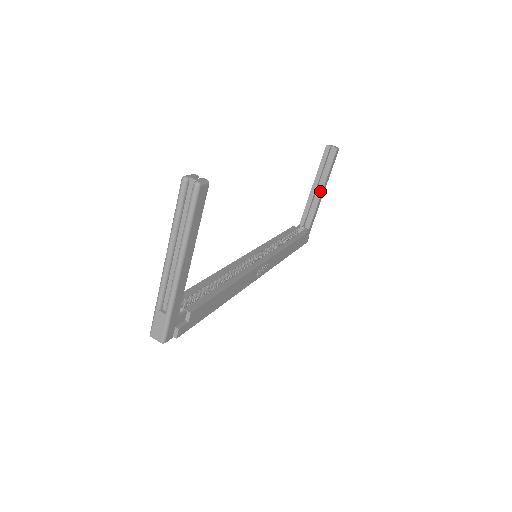
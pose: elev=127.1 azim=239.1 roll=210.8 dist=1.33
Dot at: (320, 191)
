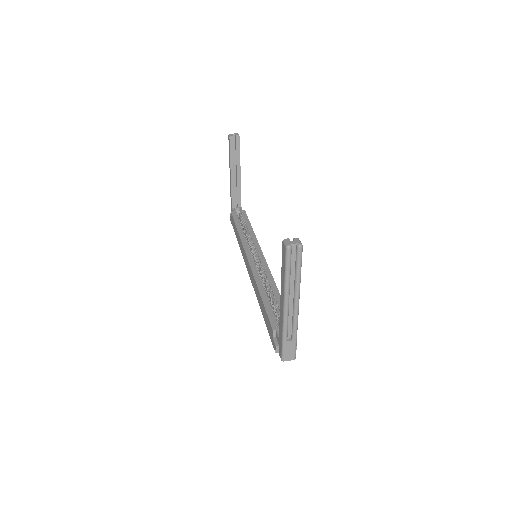
Dot at: (239, 174)
